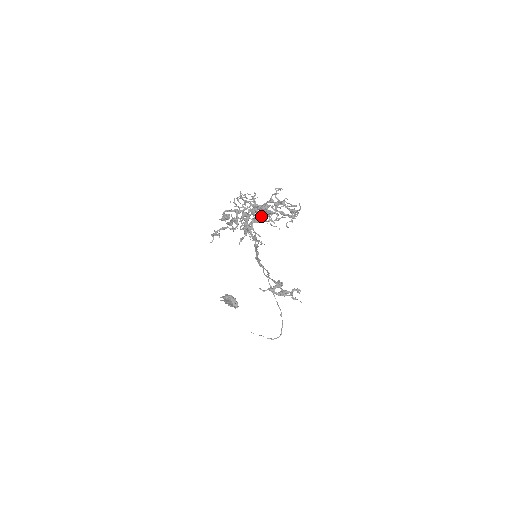
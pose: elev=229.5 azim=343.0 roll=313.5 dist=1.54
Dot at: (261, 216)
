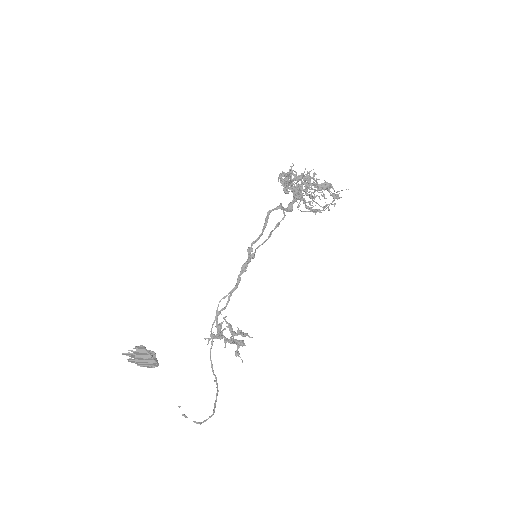
Dot at: occluded
